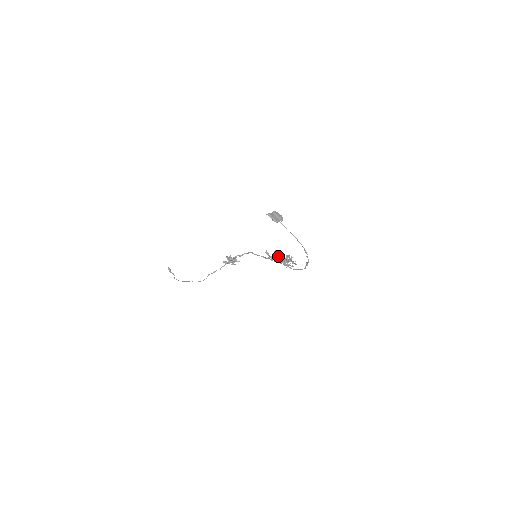
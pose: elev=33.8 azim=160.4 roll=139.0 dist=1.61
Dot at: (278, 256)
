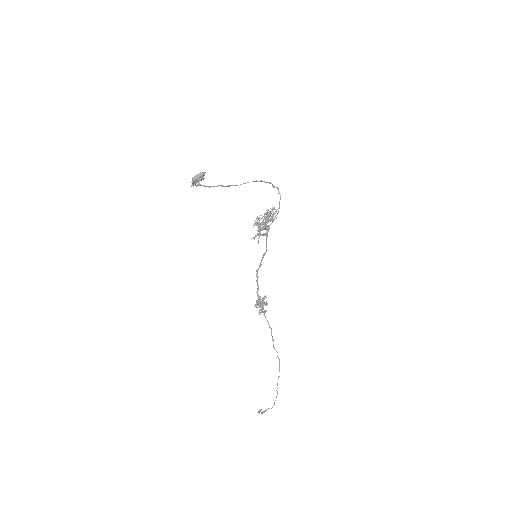
Dot at: occluded
